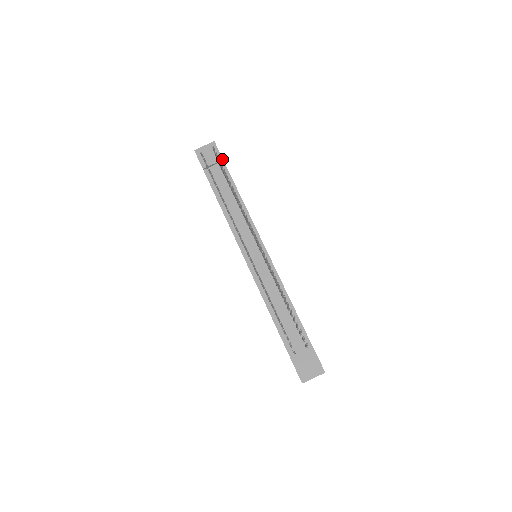
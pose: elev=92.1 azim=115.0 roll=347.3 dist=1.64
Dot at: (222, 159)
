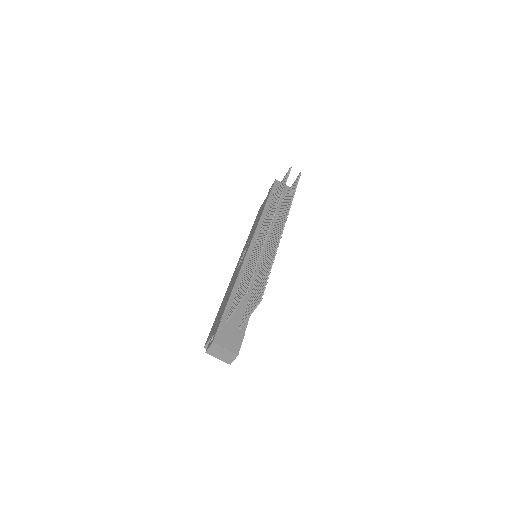
Dot at: occluded
